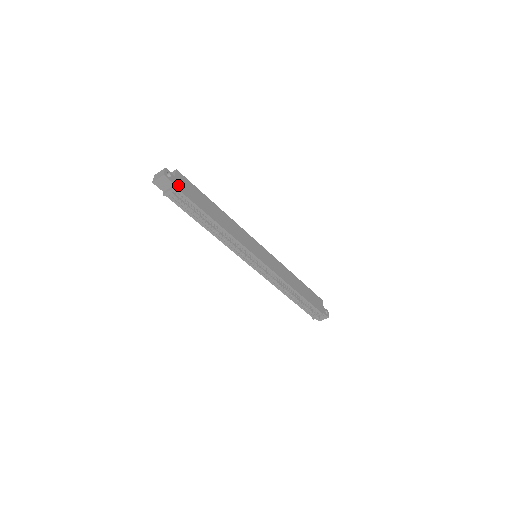
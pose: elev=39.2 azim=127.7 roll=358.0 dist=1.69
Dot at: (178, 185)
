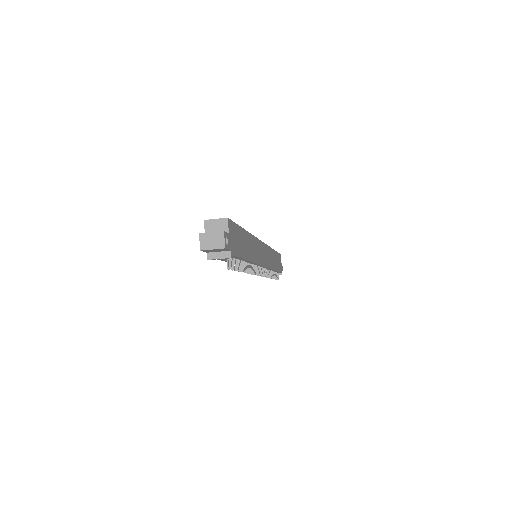
Dot at: (231, 247)
